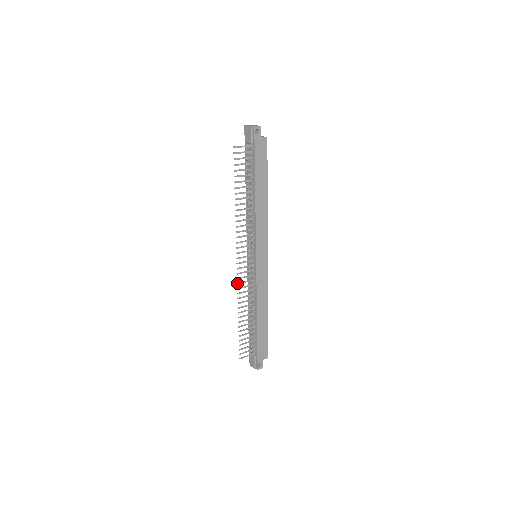
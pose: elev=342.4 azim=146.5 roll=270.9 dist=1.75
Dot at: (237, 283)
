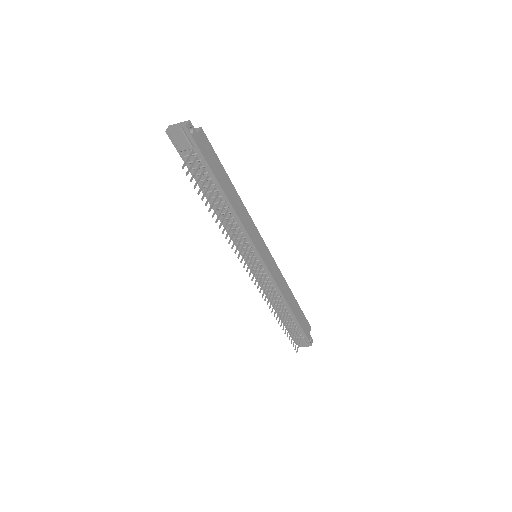
Dot at: occluded
